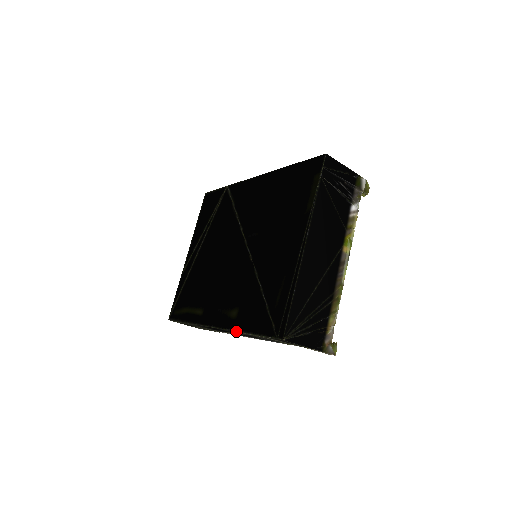
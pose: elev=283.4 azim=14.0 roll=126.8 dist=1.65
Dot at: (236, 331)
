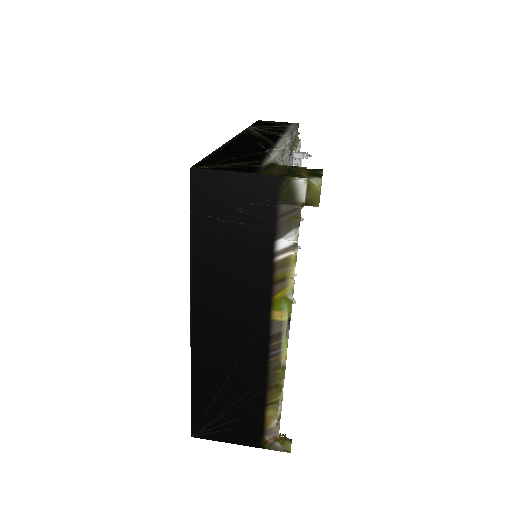
Dot at: occluded
